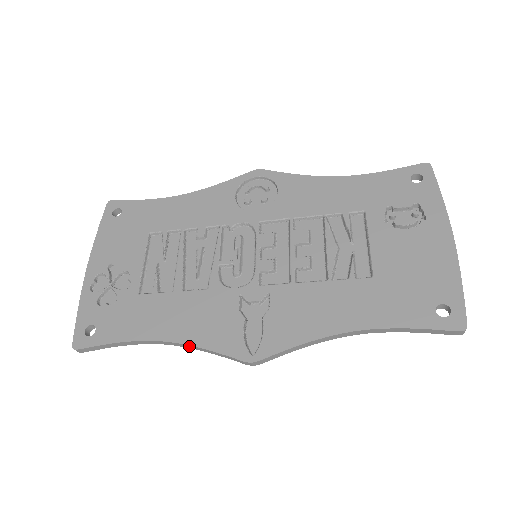
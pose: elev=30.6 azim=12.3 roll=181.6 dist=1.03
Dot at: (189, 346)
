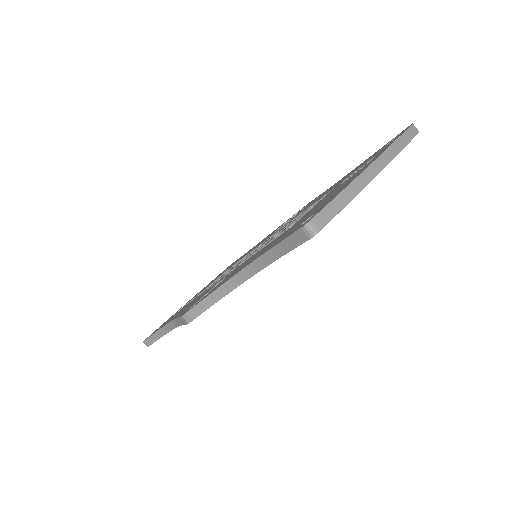
Dot at: (176, 322)
